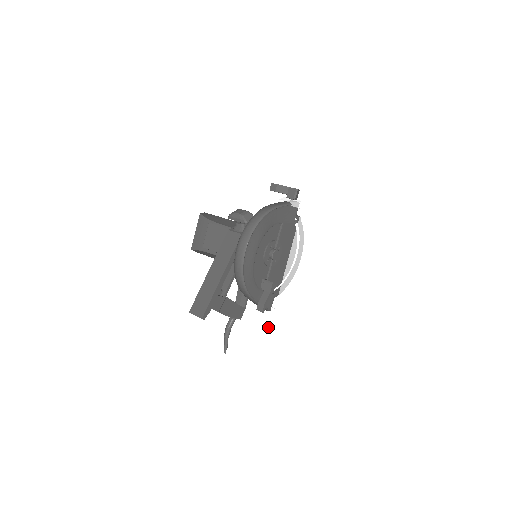
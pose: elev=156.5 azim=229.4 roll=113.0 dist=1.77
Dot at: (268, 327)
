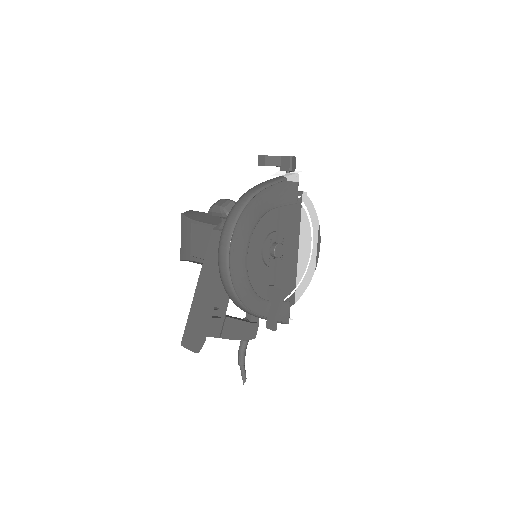
Dot at: (290, 345)
